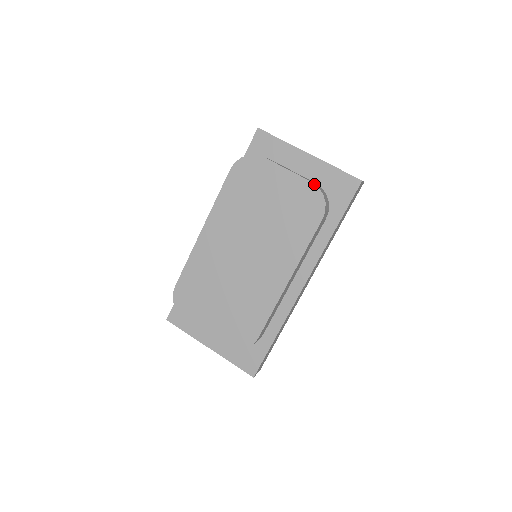
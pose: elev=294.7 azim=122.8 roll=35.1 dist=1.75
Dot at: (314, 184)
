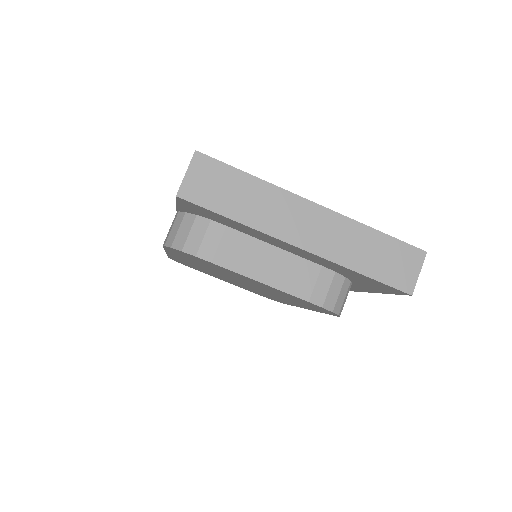
Dot at: occluded
